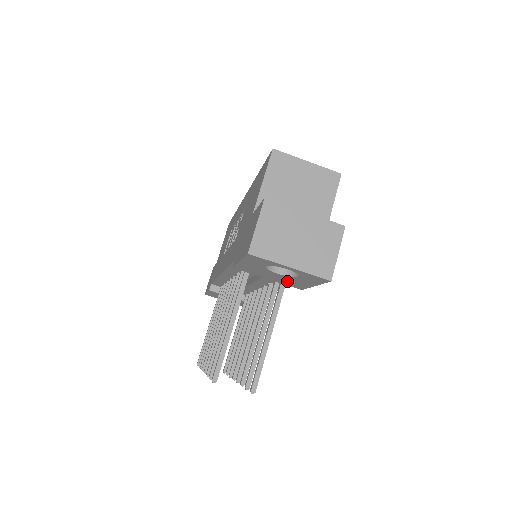
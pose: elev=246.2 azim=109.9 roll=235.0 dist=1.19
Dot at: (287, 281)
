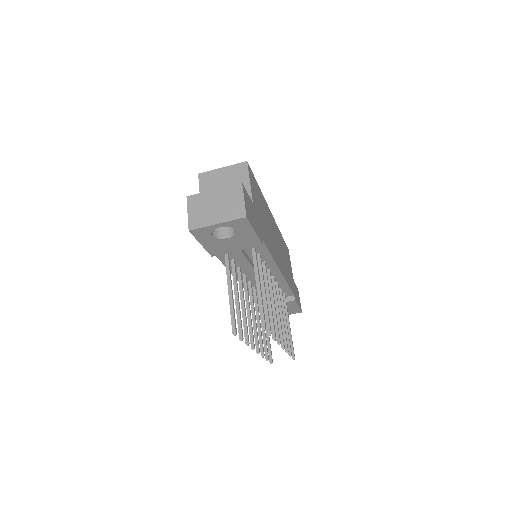
Dot at: (243, 242)
